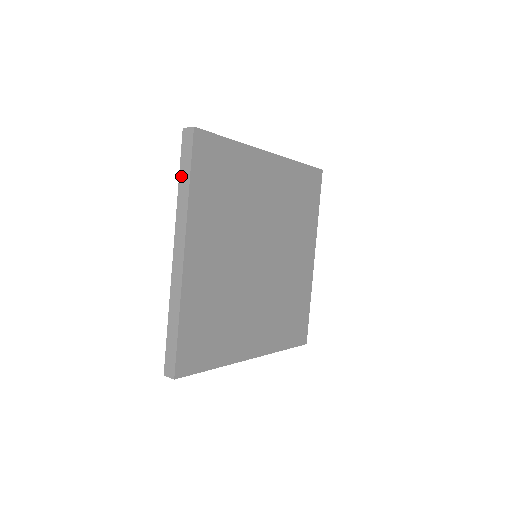
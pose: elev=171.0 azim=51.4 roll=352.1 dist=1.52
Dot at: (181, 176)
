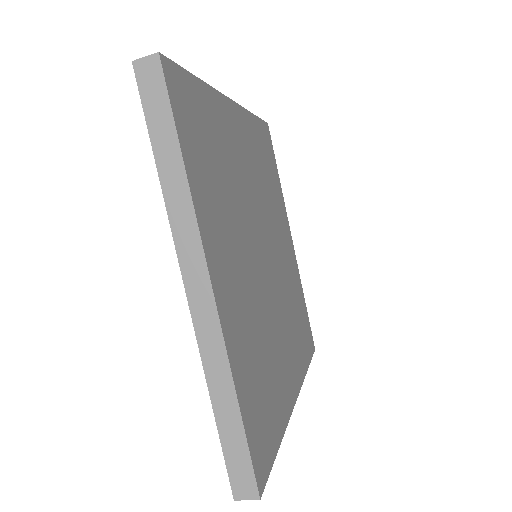
Dot at: occluded
